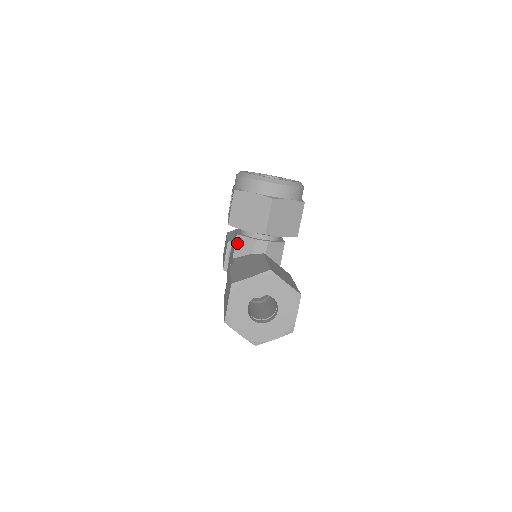
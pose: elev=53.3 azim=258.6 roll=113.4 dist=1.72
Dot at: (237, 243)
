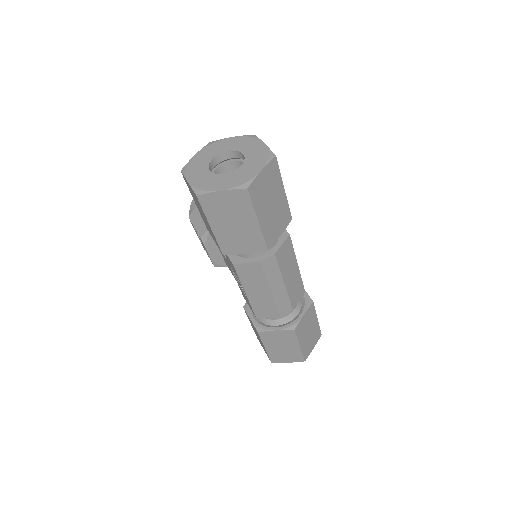
Dot at: occluded
